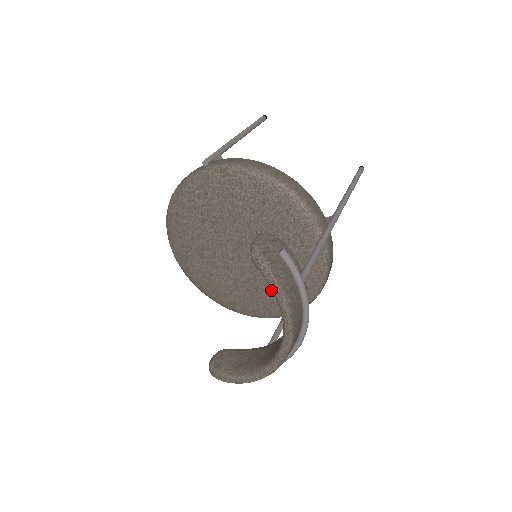
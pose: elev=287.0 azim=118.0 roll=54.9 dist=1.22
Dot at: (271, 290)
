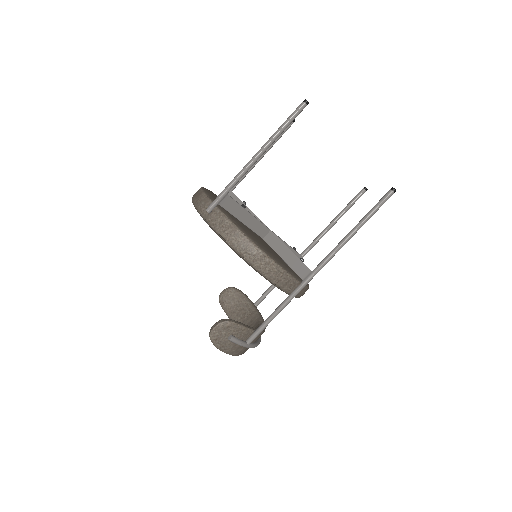
Dot at: occluded
